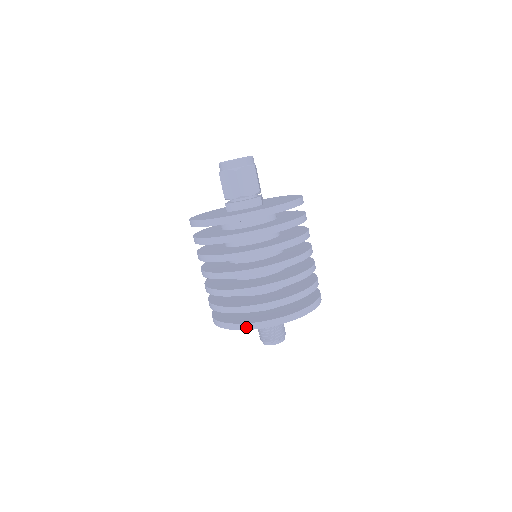
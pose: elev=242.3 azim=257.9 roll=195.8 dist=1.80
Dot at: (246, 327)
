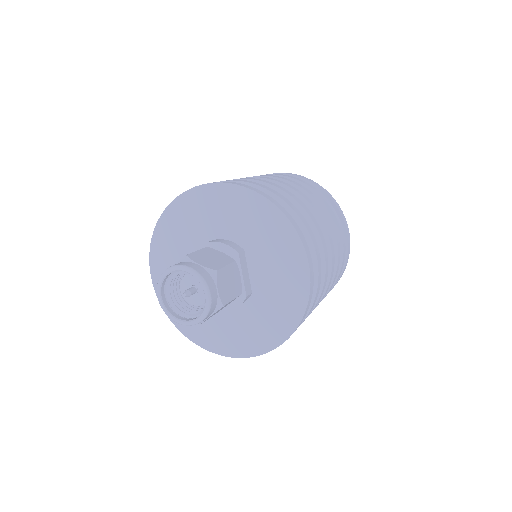
Dot at: occluded
